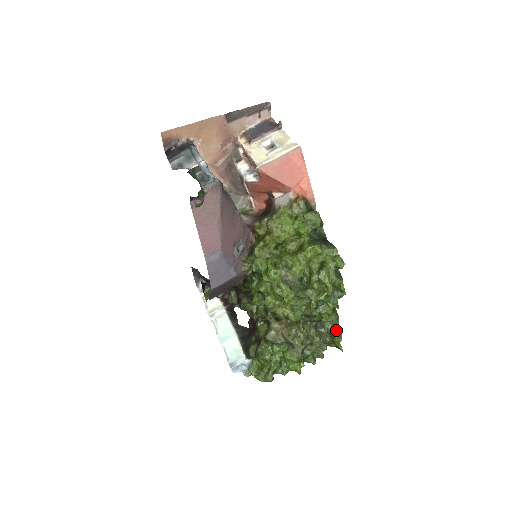
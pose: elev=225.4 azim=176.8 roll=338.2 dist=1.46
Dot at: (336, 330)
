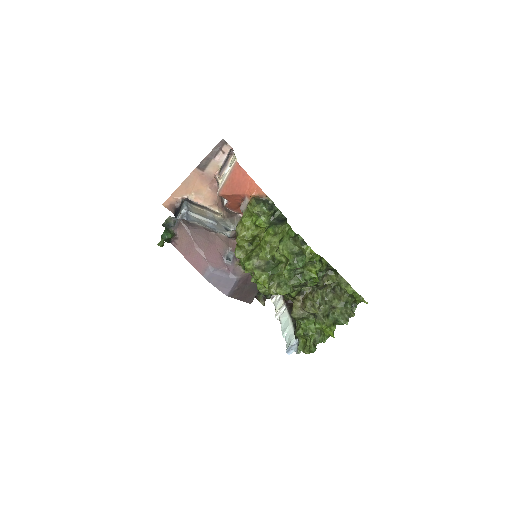
Dot at: (346, 287)
